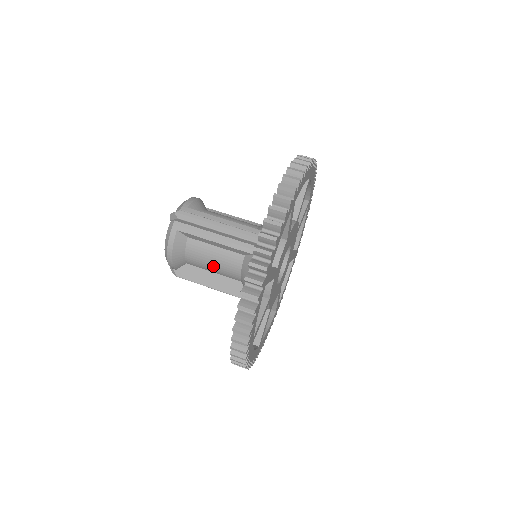
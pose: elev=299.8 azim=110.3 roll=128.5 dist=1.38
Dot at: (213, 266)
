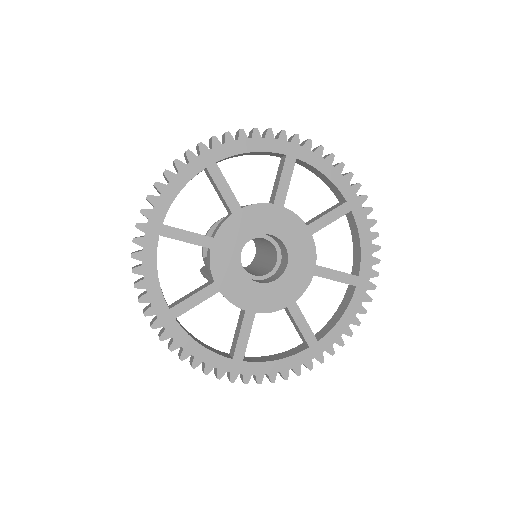
Dot at: occluded
